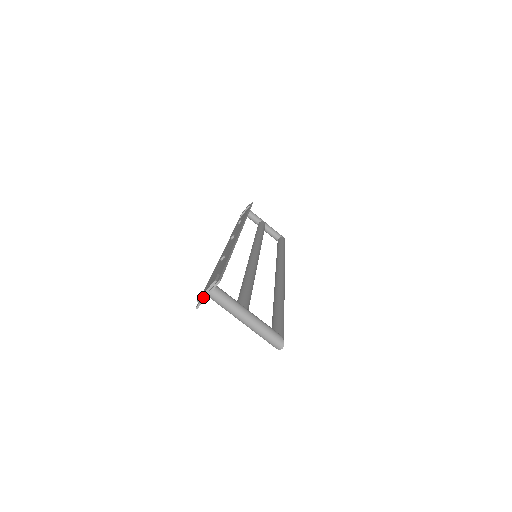
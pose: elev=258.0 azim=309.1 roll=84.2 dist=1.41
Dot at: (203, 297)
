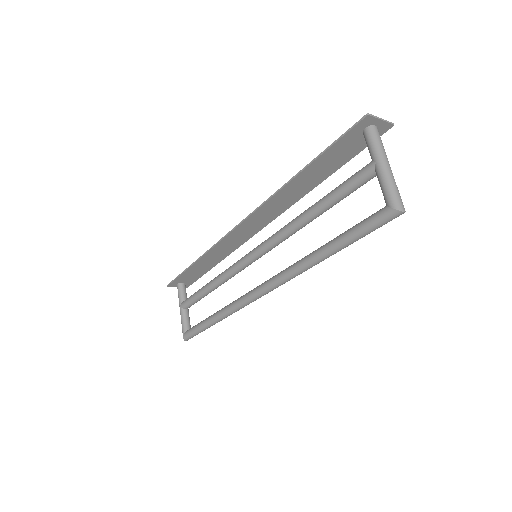
Dot at: (372, 119)
